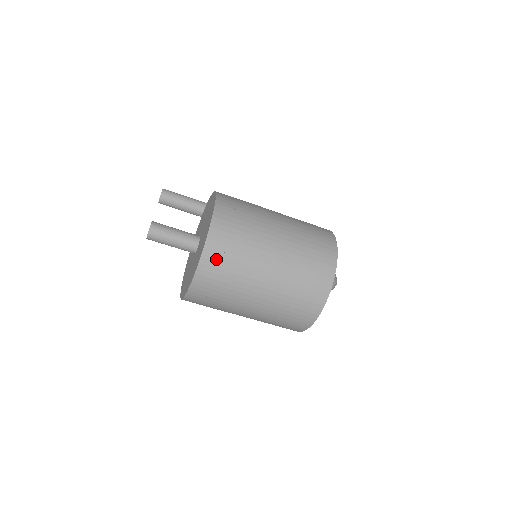
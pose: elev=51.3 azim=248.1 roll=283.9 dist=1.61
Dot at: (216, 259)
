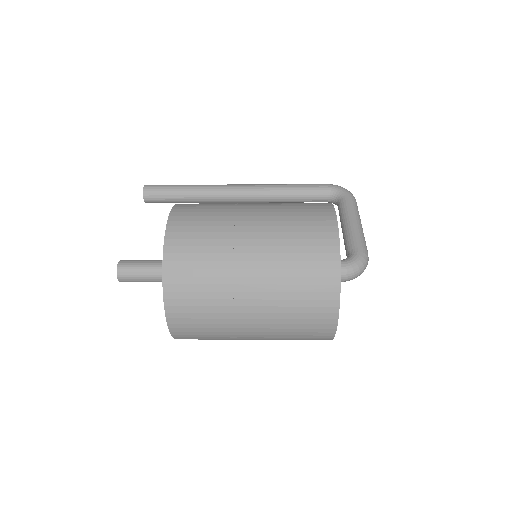
Dot at: (183, 310)
